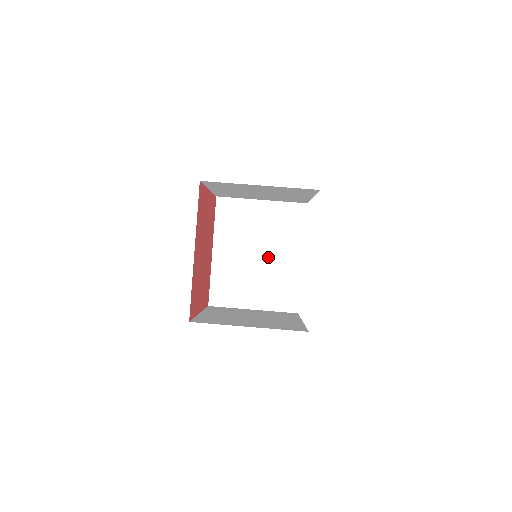
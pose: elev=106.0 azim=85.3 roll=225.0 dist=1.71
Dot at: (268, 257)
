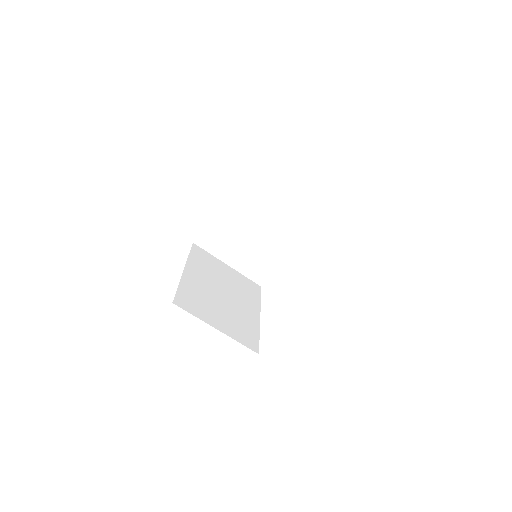
Dot at: (266, 236)
